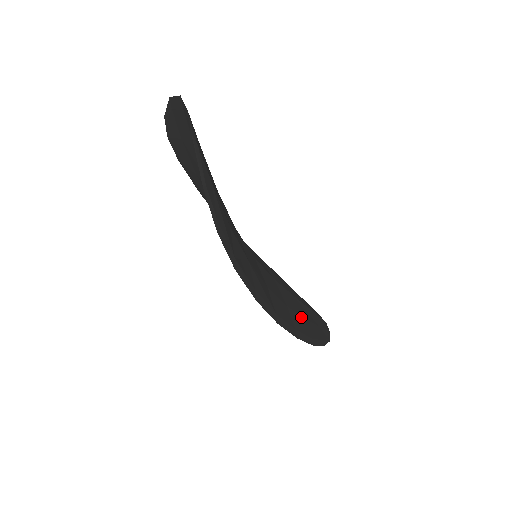
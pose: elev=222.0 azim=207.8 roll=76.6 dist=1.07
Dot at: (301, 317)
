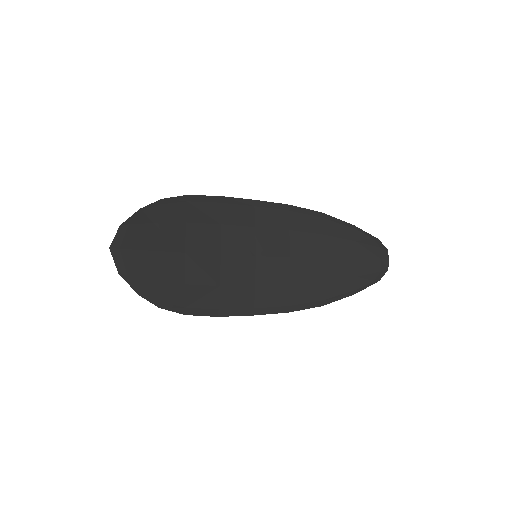
Dot at: (315, 284)
